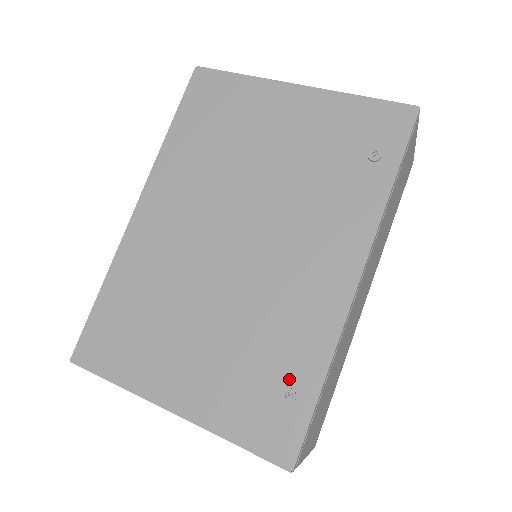
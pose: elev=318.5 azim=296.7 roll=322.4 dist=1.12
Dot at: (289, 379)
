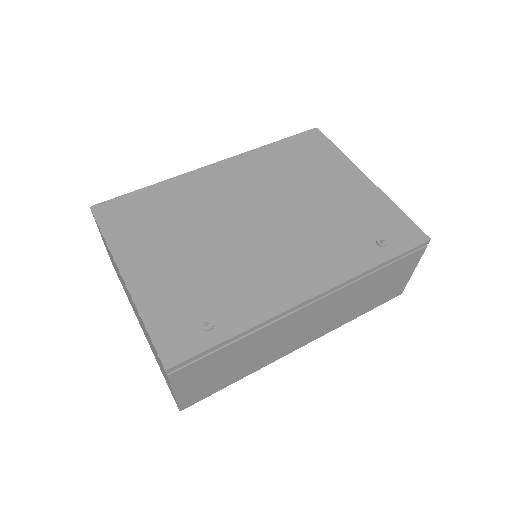
Dot at: (217, 317)
